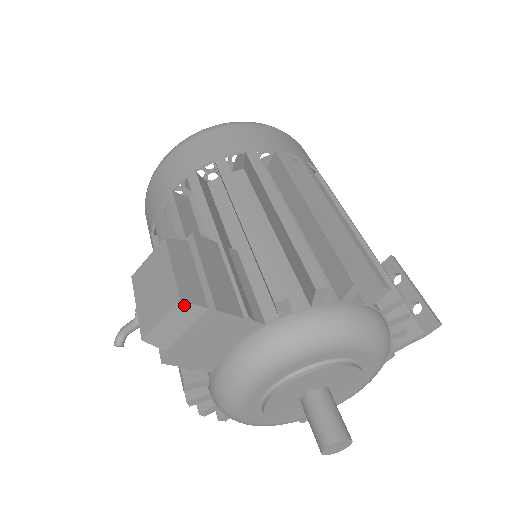
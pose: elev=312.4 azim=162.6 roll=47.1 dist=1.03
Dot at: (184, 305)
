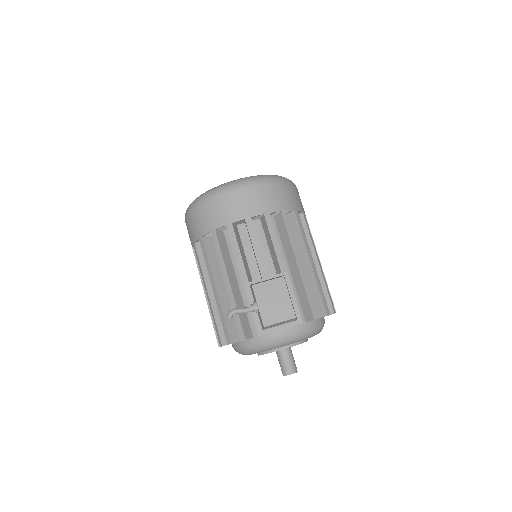
Dot at: (294, 319)
